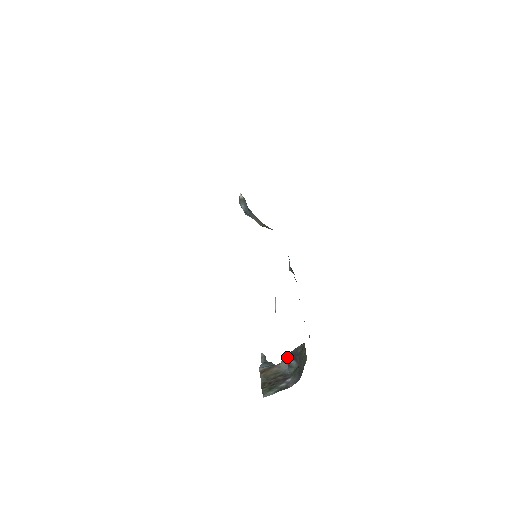
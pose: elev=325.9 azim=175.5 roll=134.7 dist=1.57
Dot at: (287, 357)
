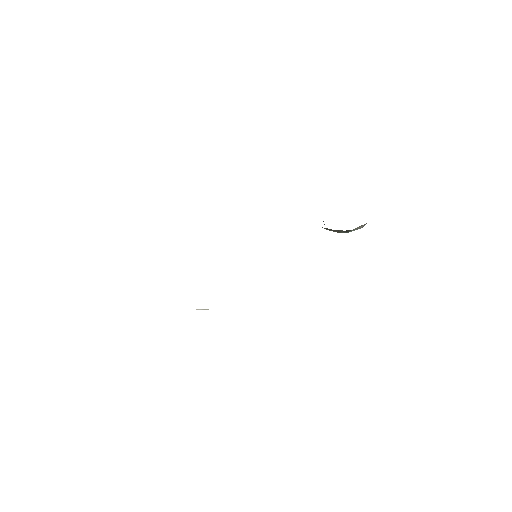
Dot at: occluded
